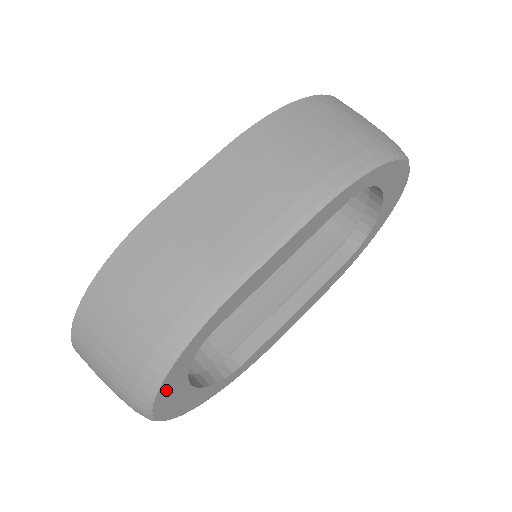
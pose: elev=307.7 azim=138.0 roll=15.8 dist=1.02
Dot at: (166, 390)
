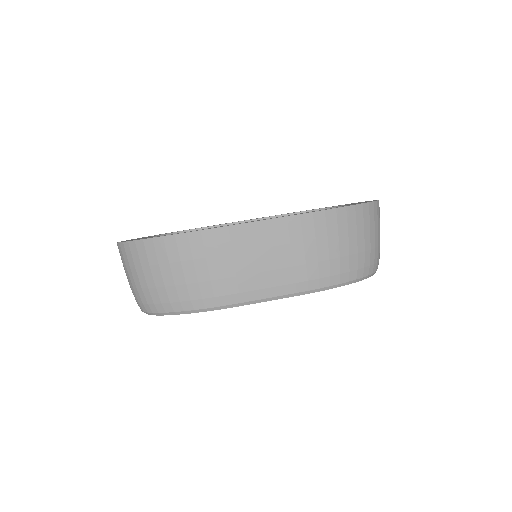
Dot at: occluded
